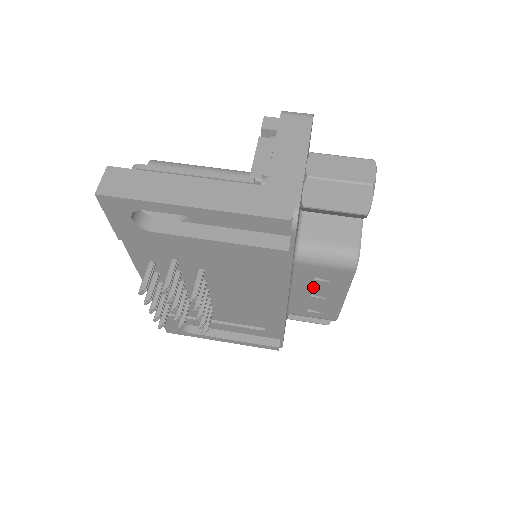
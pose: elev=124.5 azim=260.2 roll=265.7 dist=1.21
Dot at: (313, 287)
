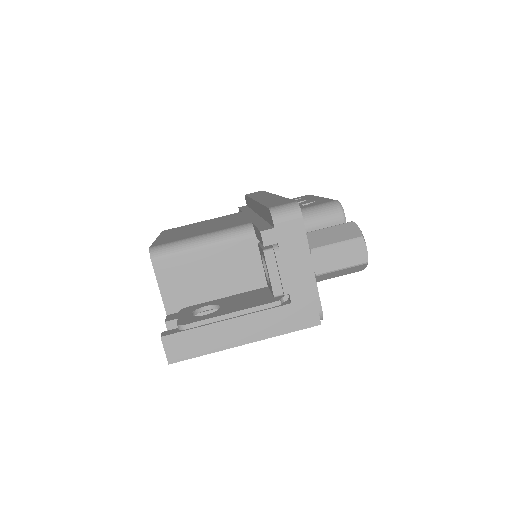
Dot at: occluded
